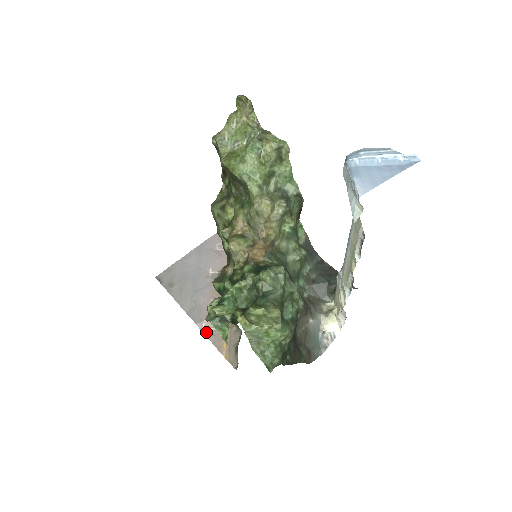
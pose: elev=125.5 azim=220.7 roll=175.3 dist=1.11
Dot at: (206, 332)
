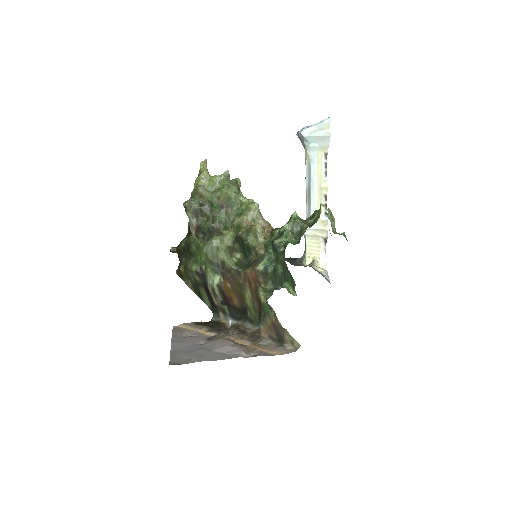
Dot at: (252, 356)
